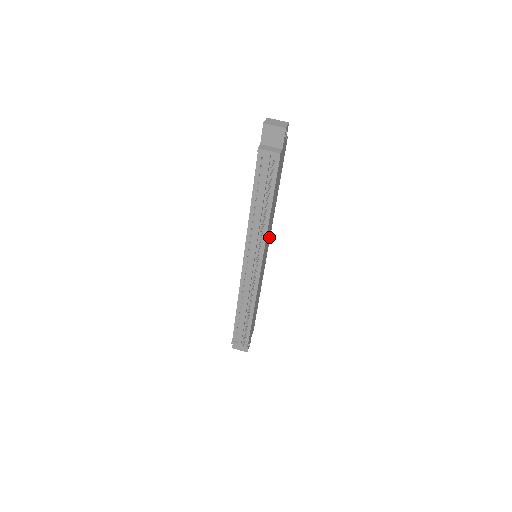
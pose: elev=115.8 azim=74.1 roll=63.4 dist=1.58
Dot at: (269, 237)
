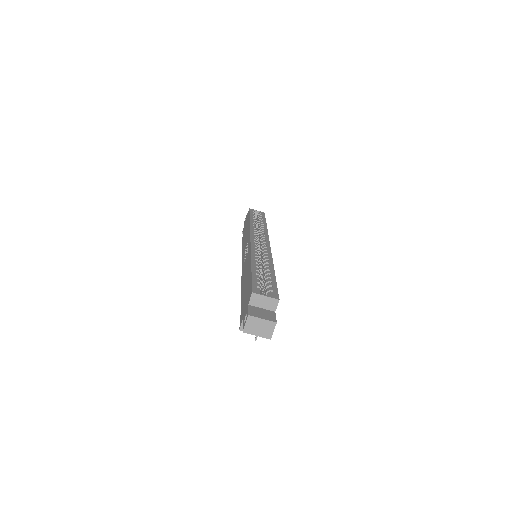
Dot at: occluded
